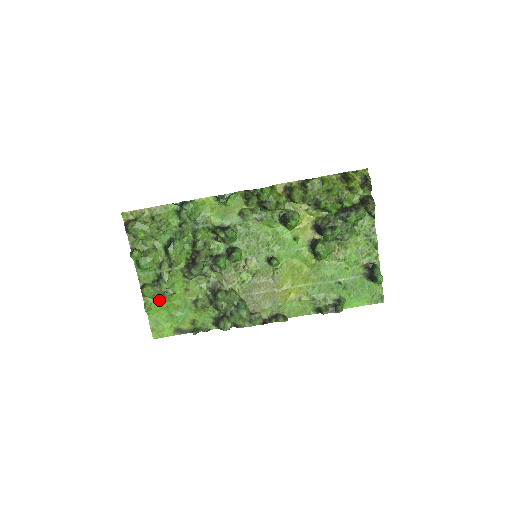
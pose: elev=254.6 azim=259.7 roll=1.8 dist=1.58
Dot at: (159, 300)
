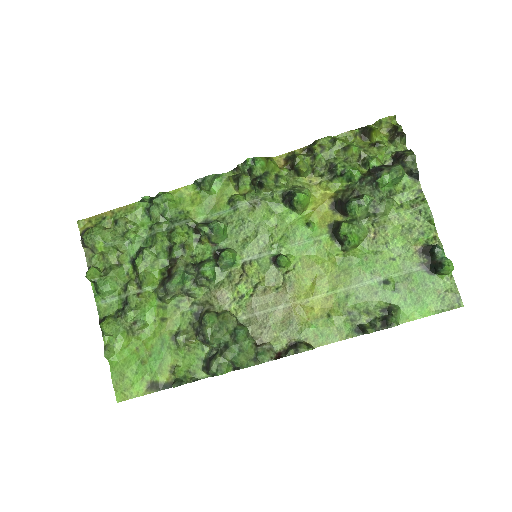
Dot at: (125, 340)
